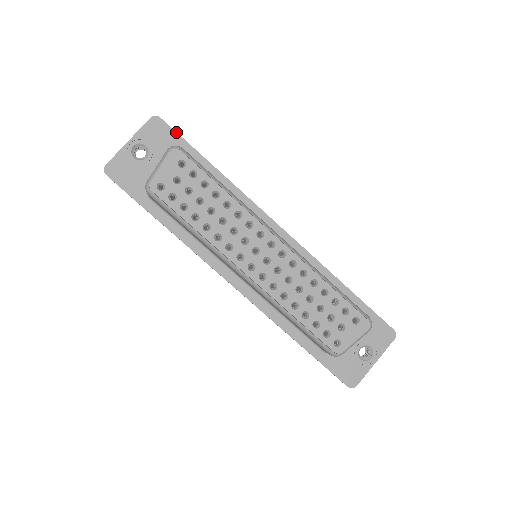
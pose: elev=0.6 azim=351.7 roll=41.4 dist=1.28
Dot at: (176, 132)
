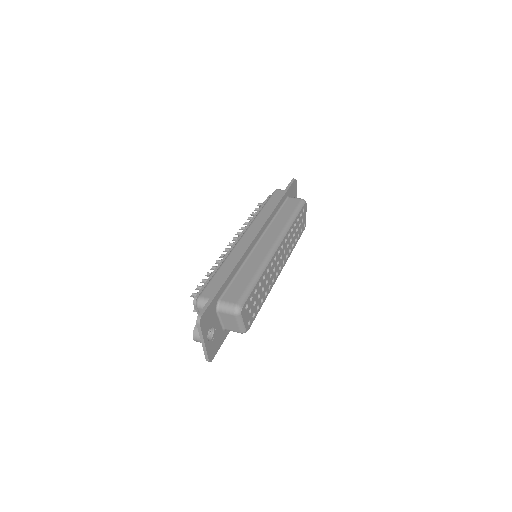
Dot at: (210, 304)
